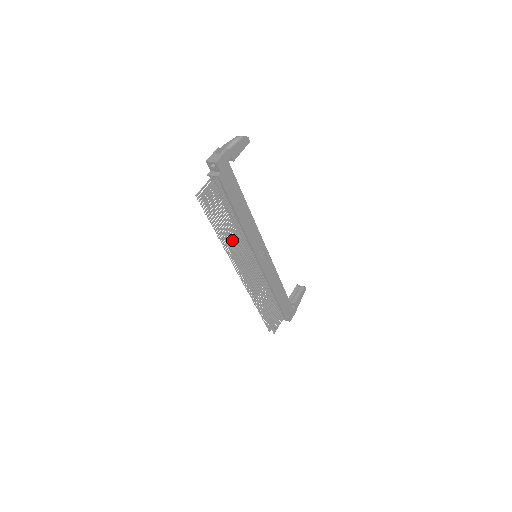
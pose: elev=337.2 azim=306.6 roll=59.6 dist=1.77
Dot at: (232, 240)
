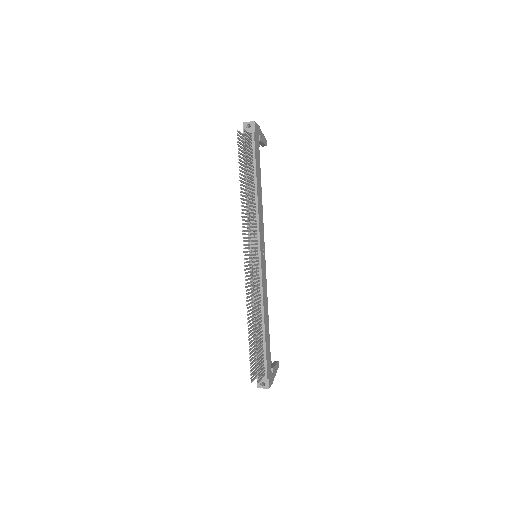
Dot at: (250, 202)
